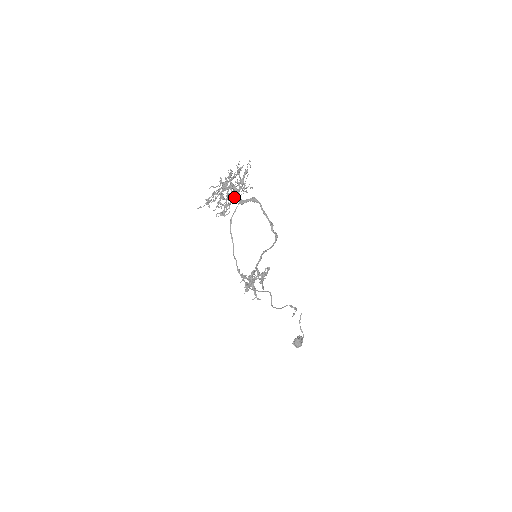
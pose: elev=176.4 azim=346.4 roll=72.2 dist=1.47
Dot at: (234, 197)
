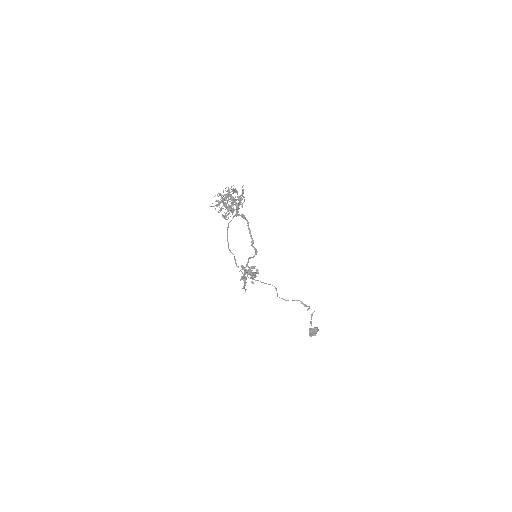
Dot at: occluded
